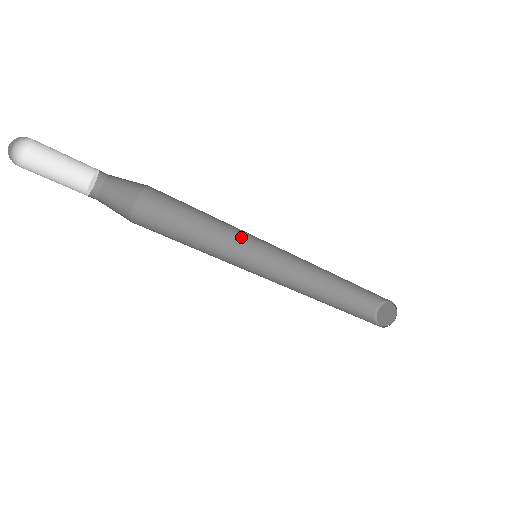
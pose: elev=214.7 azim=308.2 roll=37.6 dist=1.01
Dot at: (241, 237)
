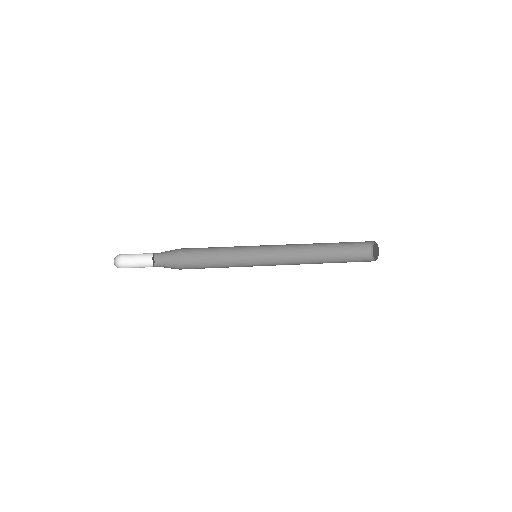
Dot at: occluded
